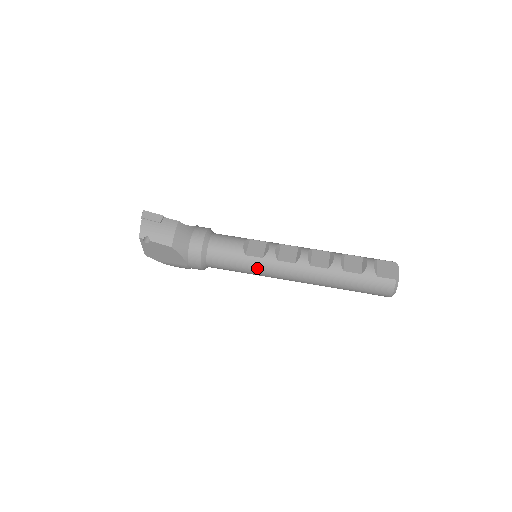
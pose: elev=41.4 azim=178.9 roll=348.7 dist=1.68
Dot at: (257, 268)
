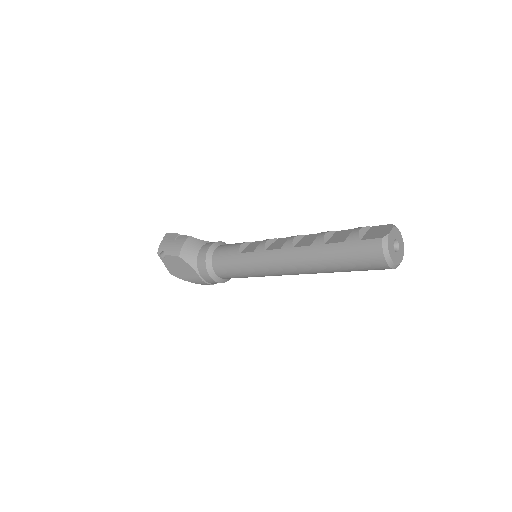
Dot at: (250, 264)
